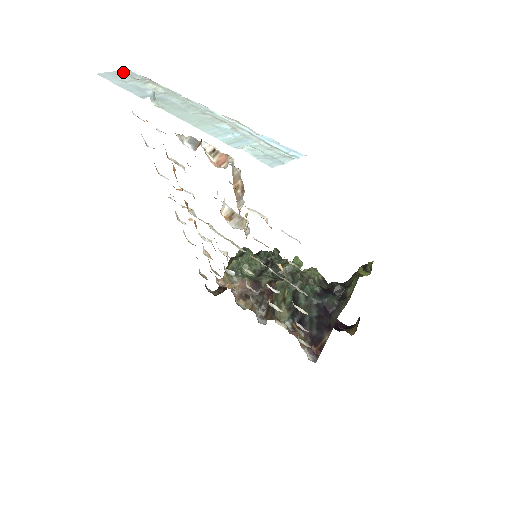
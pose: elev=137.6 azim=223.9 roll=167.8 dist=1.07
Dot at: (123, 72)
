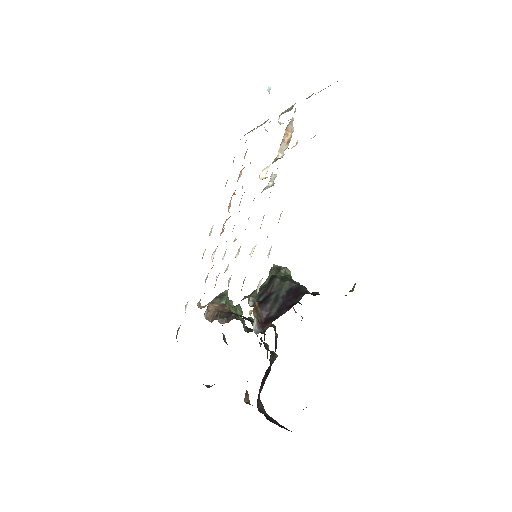
Dot at: occluded
